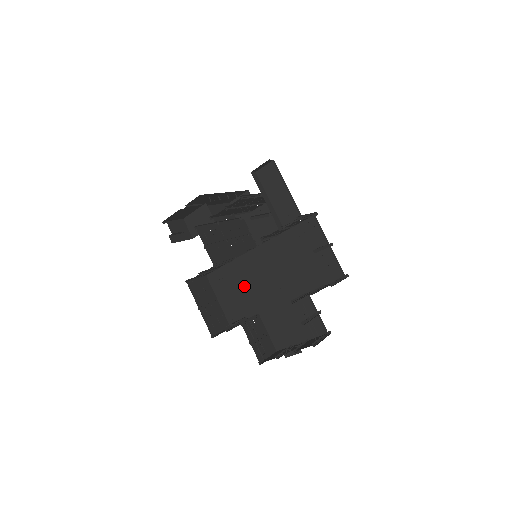
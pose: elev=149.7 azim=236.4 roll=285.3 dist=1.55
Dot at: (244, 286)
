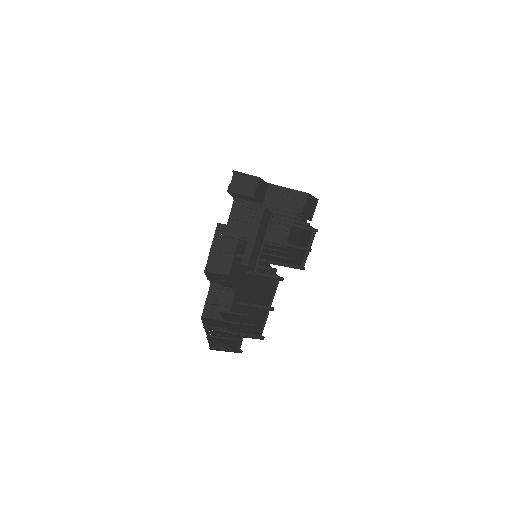
Dot at: occluded
